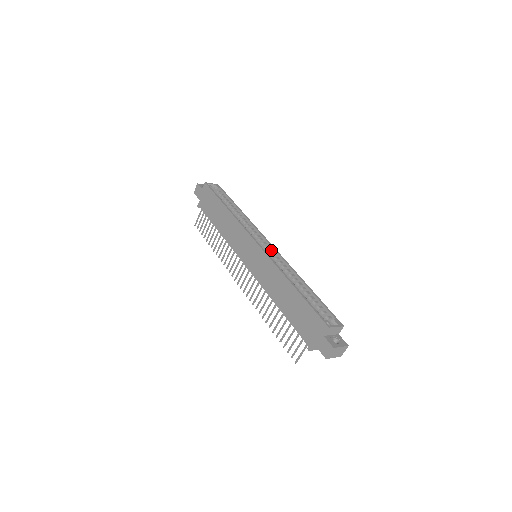
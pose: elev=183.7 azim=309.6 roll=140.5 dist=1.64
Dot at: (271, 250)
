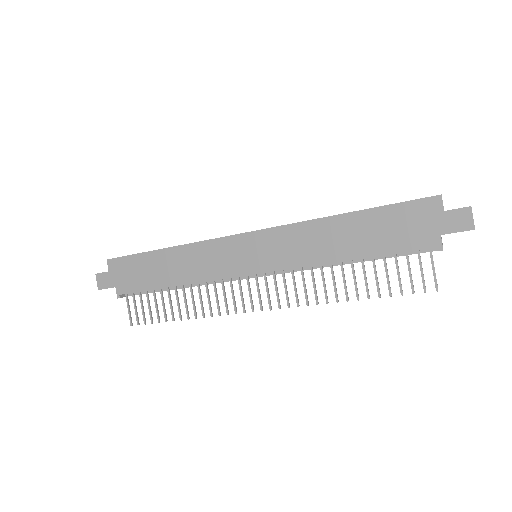
Dot at: occluded
